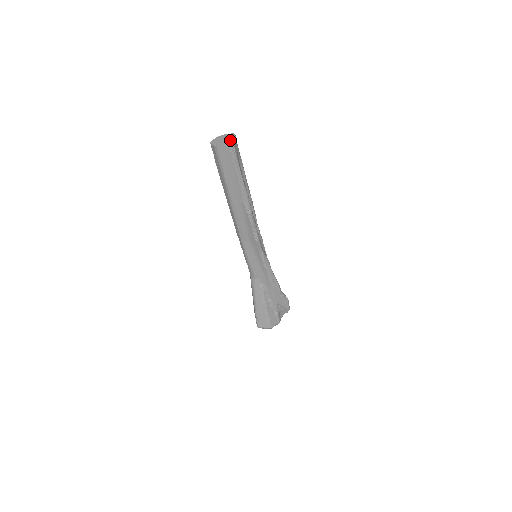
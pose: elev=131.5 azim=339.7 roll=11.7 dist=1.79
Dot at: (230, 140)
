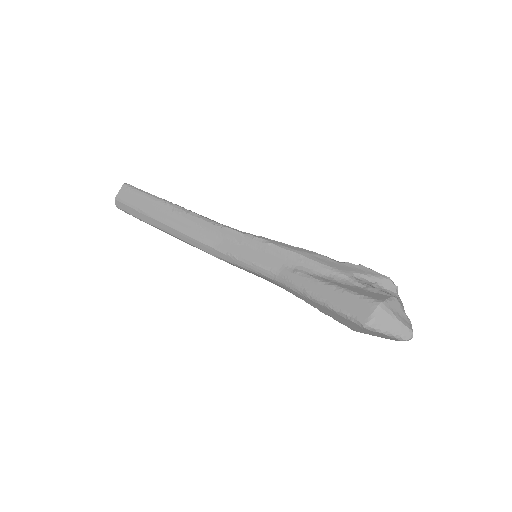
Dot at: occluded
